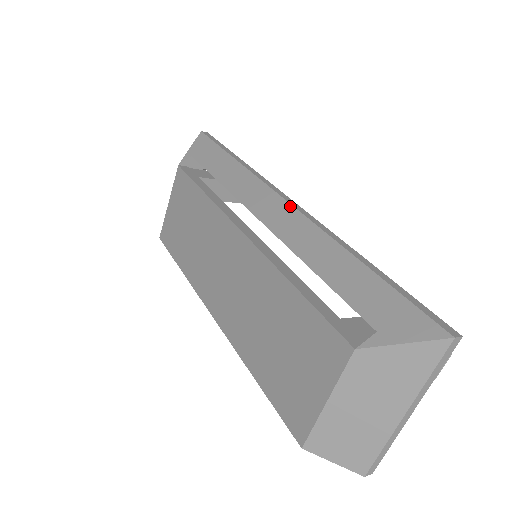
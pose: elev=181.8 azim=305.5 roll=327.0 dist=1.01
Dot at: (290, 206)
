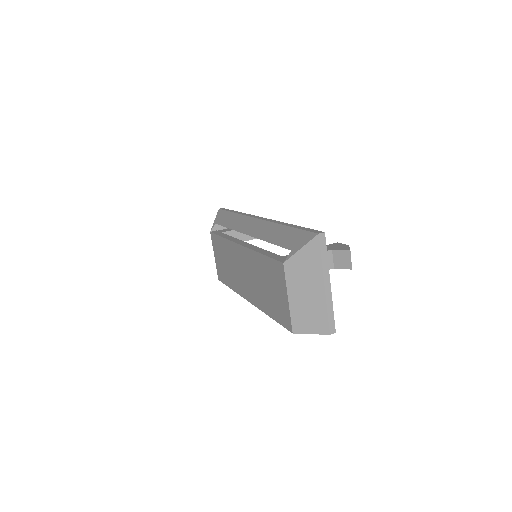
Dot at: (258, 220)
